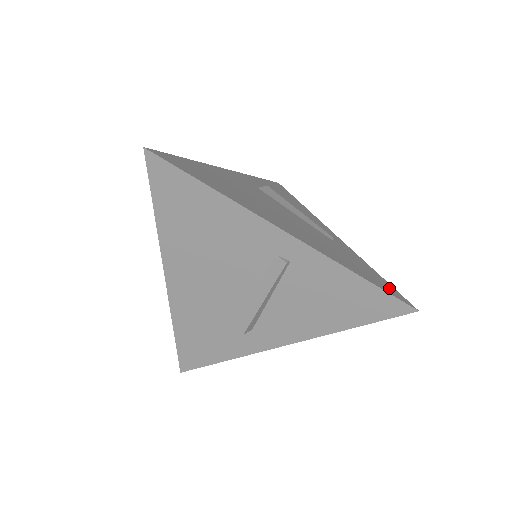
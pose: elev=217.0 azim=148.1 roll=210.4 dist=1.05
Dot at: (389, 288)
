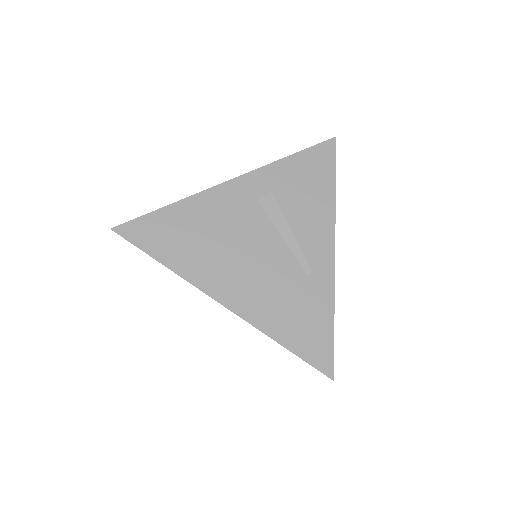
Dot at: (320, 350)
